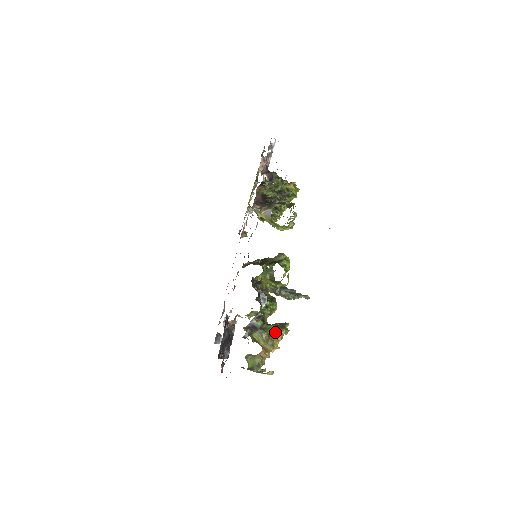
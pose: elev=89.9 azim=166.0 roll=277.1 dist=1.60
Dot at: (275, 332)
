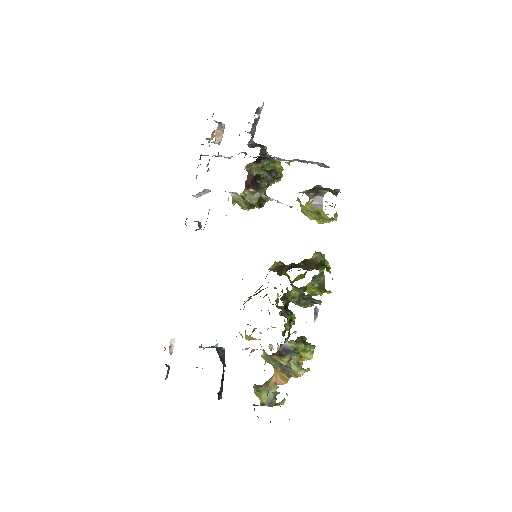
Dot at: (306, 351)
